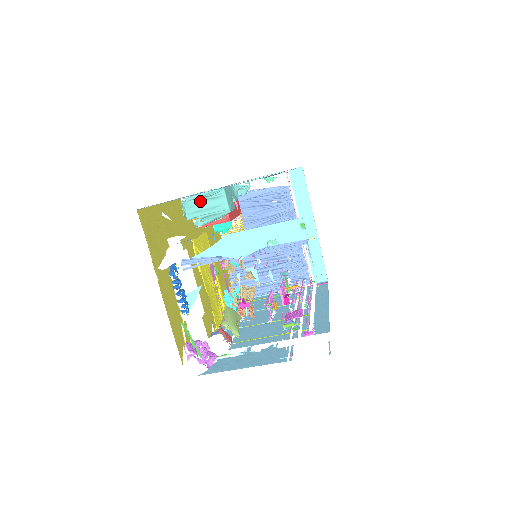
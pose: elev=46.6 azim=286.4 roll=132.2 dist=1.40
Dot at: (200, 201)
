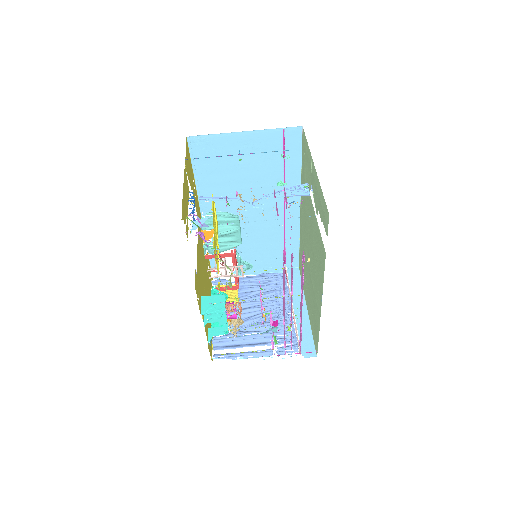
Dot at: (217, 220)
